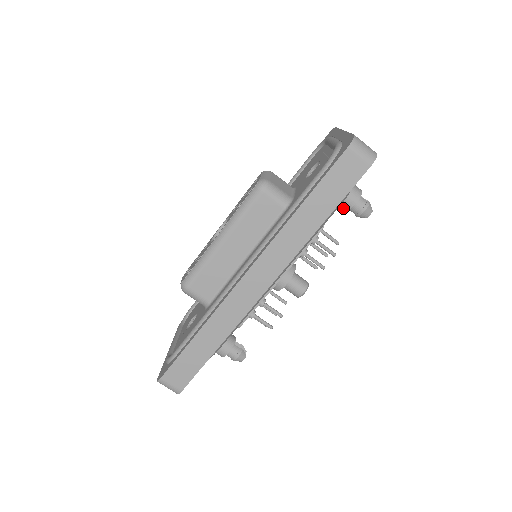
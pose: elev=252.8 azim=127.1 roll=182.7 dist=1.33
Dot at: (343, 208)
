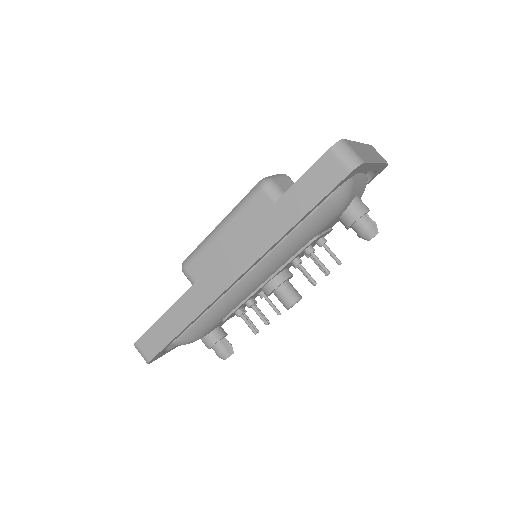
Dot at: (344, 224)
